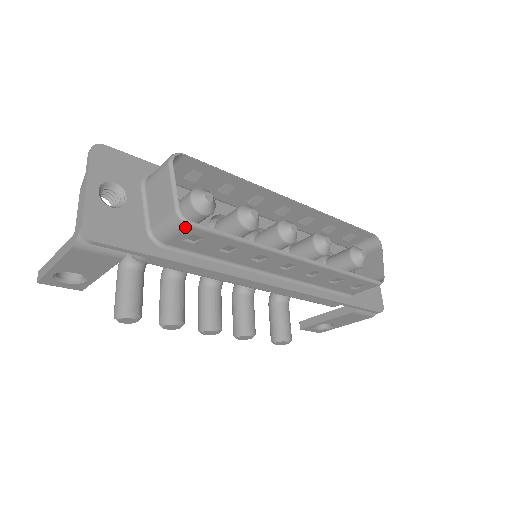
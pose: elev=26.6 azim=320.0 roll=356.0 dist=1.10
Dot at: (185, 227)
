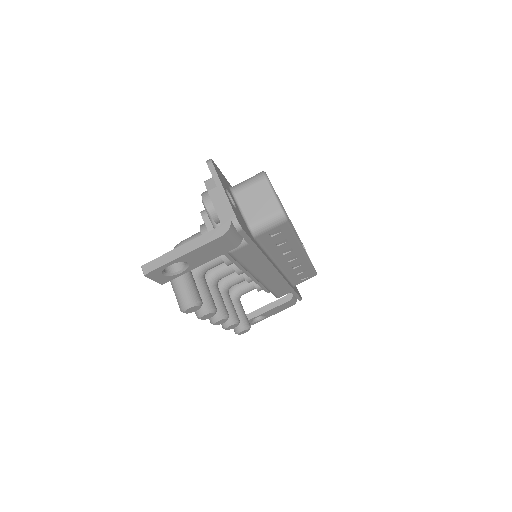
Dot at: (283, 222)
